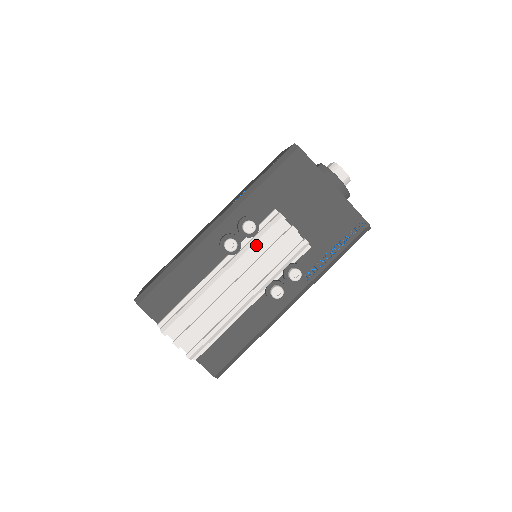
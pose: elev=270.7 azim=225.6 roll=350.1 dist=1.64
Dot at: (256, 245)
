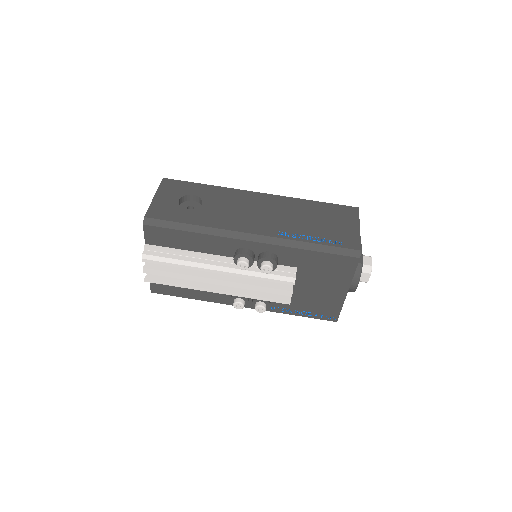
Dot at: (258, 278)
